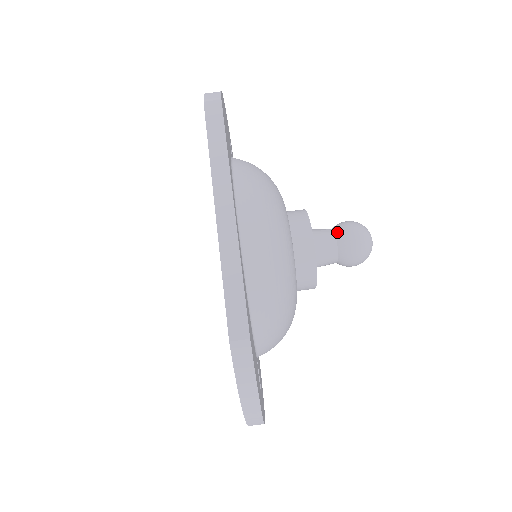
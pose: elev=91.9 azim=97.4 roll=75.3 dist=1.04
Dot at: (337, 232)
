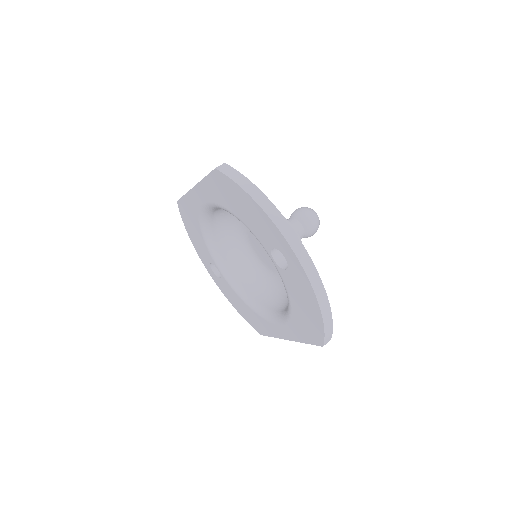
Dot at: occluded
